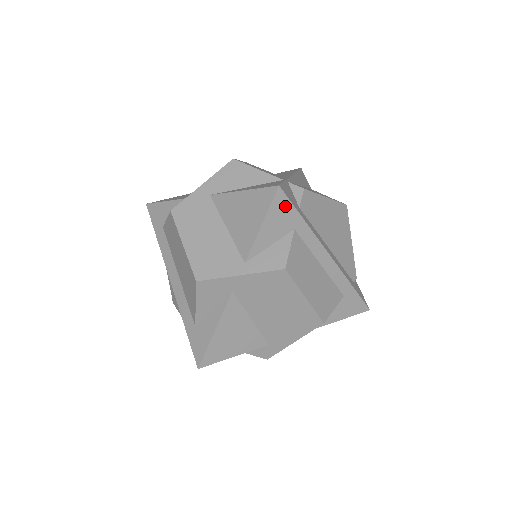
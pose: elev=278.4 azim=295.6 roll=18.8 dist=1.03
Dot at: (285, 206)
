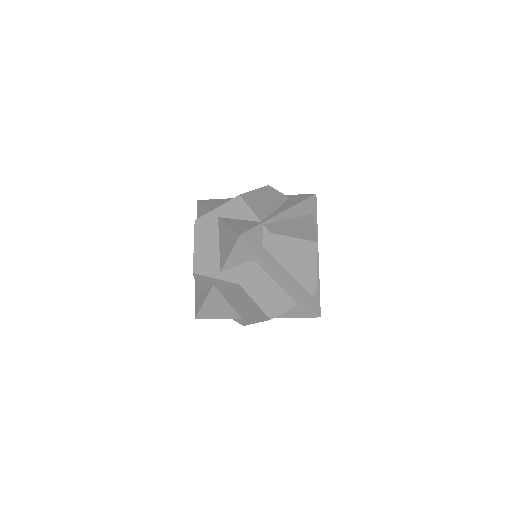
Dot at: (246, 246)
